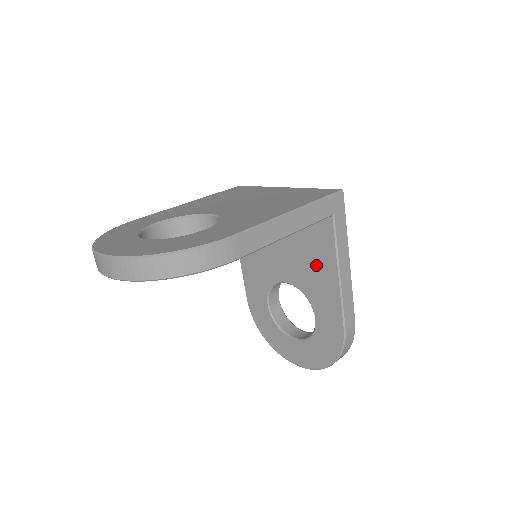
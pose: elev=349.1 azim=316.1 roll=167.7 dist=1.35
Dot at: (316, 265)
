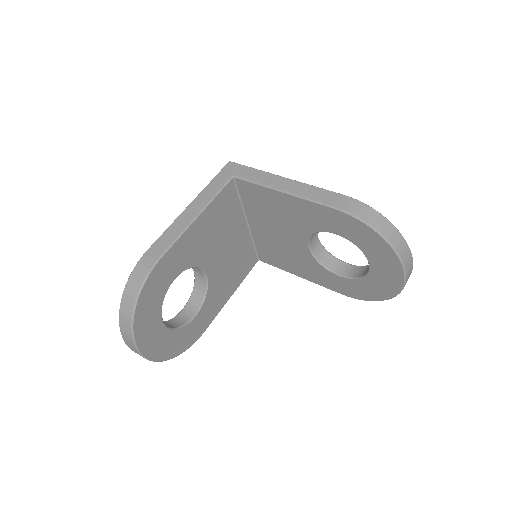
Dot at: (280, 209)
